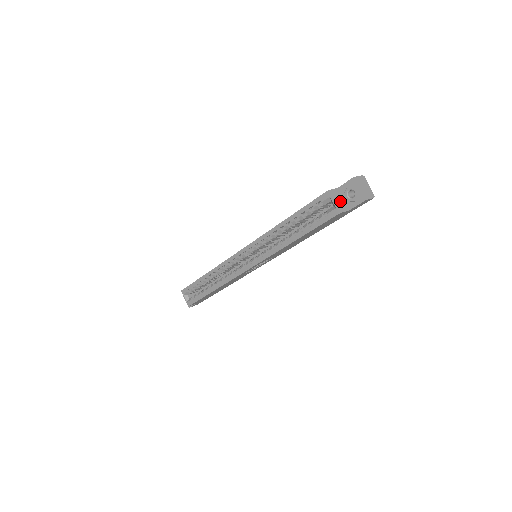
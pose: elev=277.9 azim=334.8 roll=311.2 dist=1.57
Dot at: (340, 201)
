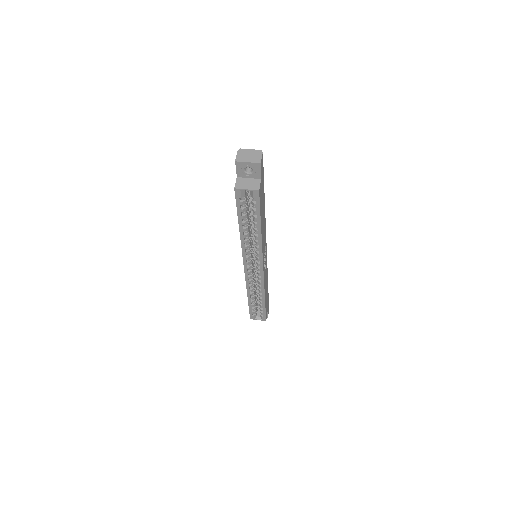
Dot at: (249, 182)
